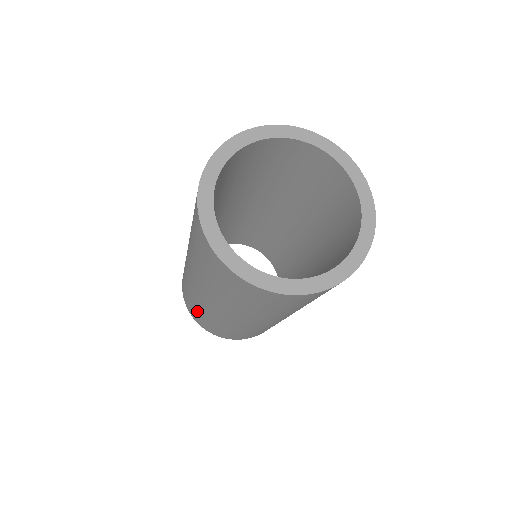
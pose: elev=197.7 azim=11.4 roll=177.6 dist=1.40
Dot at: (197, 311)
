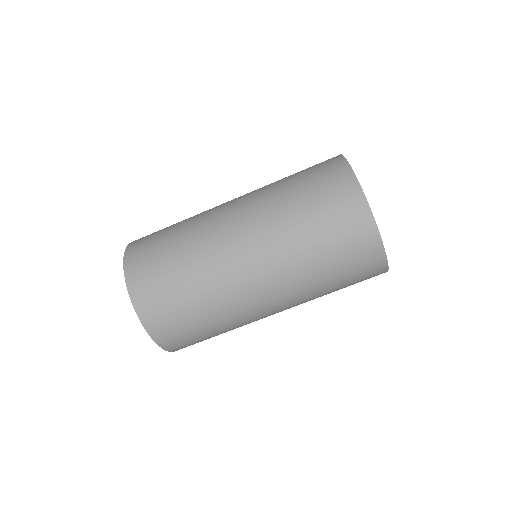
Dot at: (171, 227)
